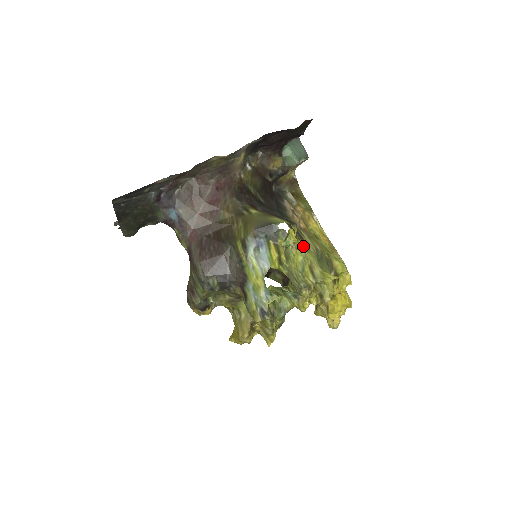
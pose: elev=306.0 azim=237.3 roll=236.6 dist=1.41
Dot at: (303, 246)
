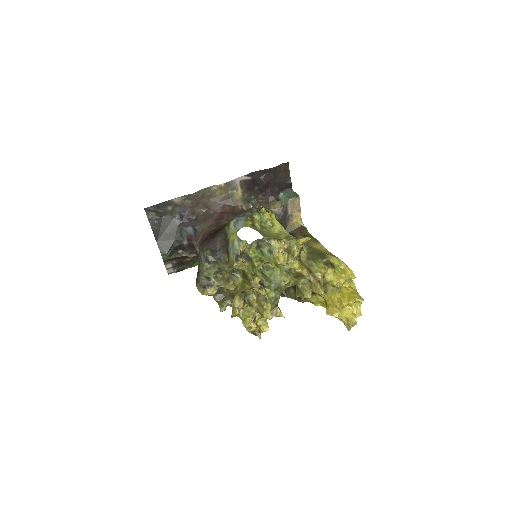
Dot at: (277, 222)
